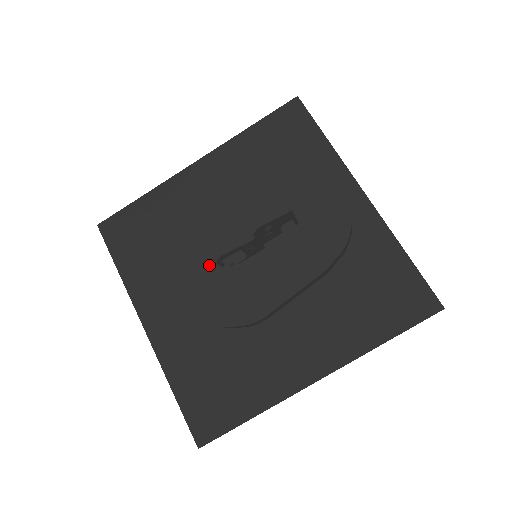
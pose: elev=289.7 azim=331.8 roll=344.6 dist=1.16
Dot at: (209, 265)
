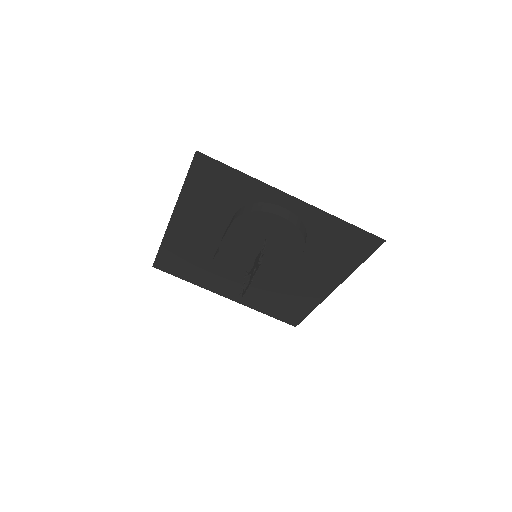
Dot at: (235, 274)
